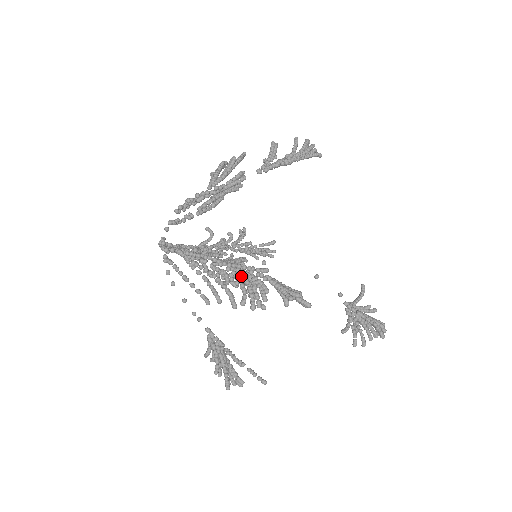
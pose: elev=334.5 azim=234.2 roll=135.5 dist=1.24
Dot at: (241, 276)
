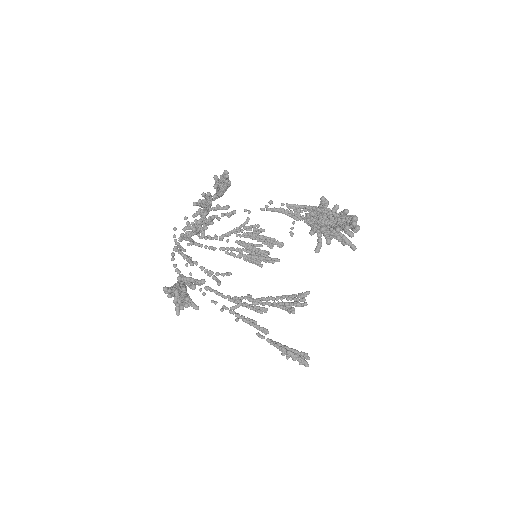
Dot at: (203, 209)
